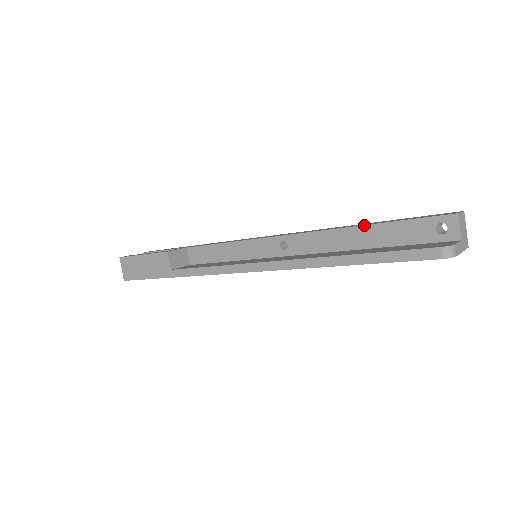
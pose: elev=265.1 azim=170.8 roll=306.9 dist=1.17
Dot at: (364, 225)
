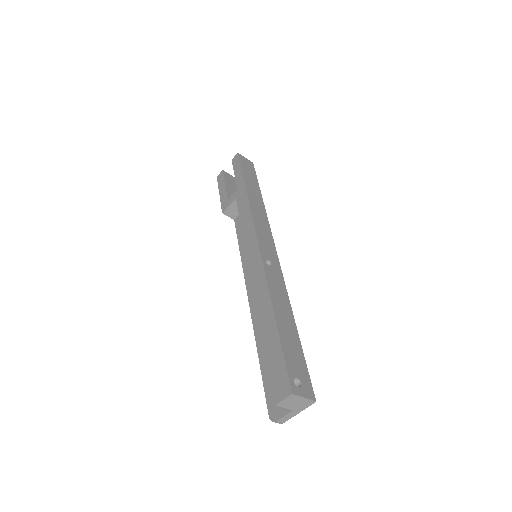
Dot at: occluded
